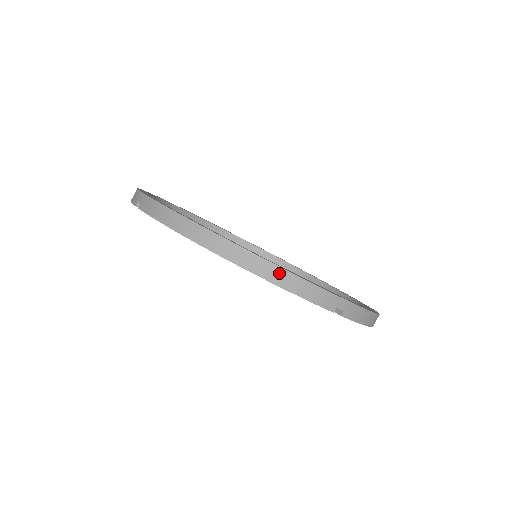
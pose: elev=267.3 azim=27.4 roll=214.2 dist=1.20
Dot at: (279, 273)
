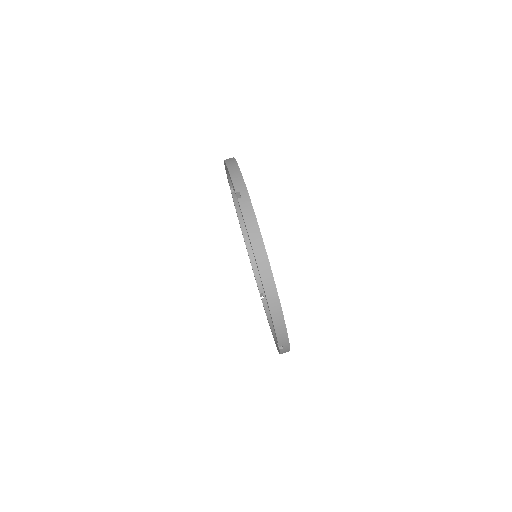
Dot at: (234, 164)
